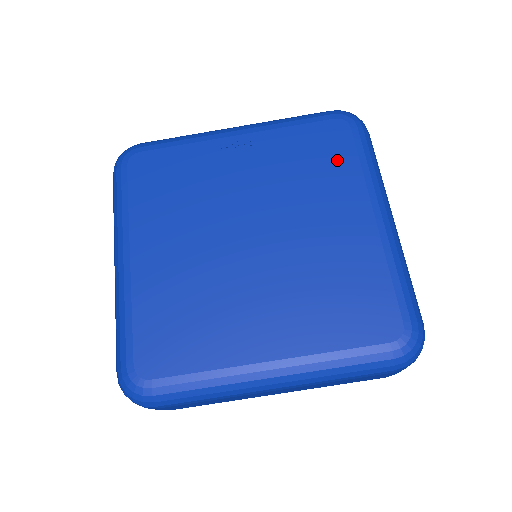
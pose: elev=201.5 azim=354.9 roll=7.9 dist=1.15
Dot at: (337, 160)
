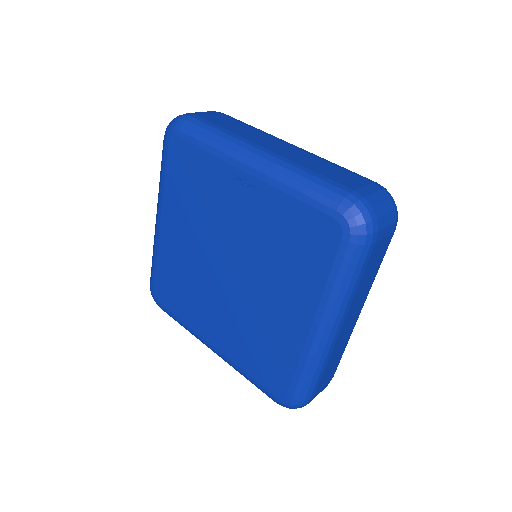
Dot at: (311, 261)
